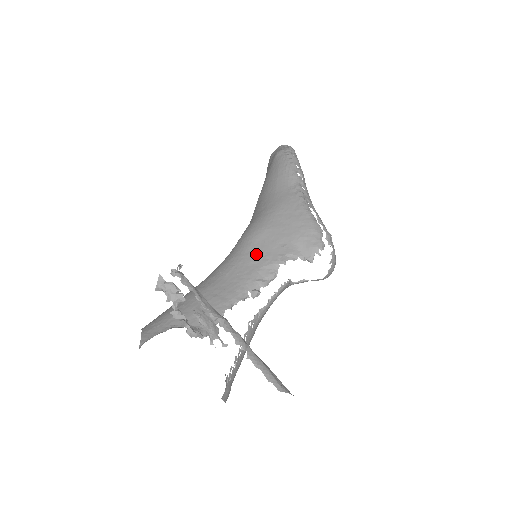
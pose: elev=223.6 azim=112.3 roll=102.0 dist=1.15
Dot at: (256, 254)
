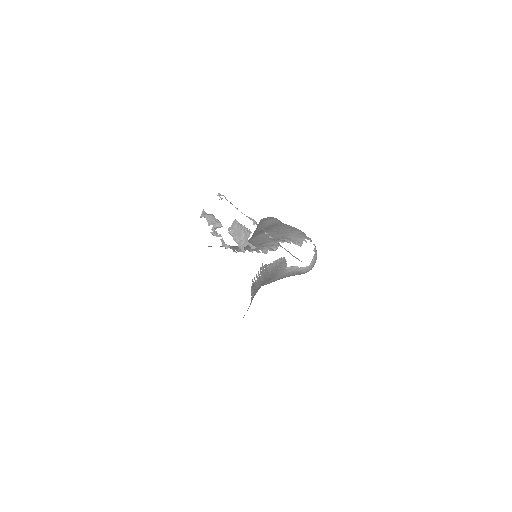
Dot at: (260, 240)
